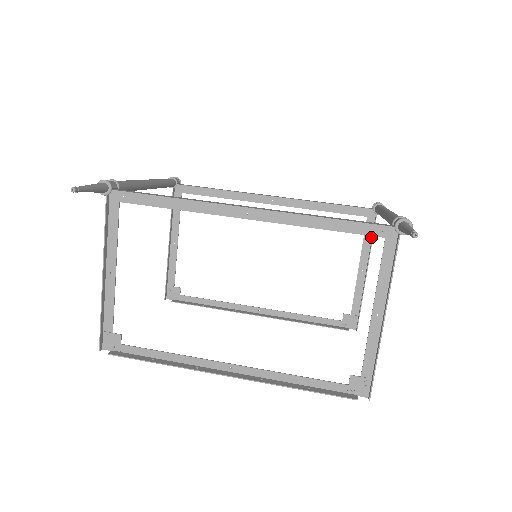
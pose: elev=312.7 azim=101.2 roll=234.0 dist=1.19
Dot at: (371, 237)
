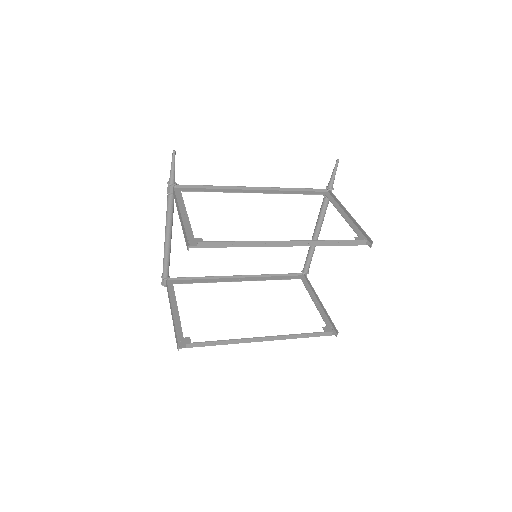
Dot at: (310, 287)
